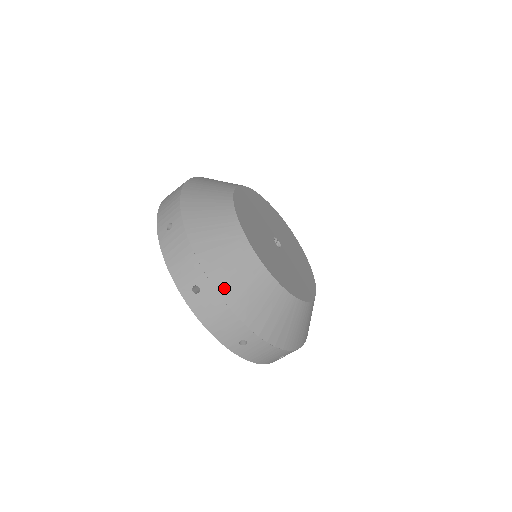
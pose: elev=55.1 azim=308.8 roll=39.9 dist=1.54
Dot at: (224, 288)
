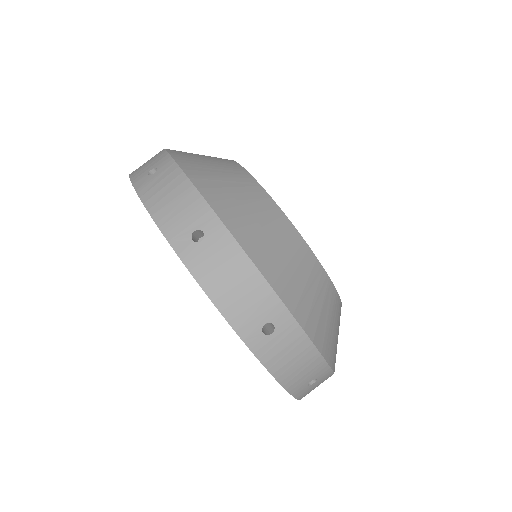
Dot at: (241, 233)
